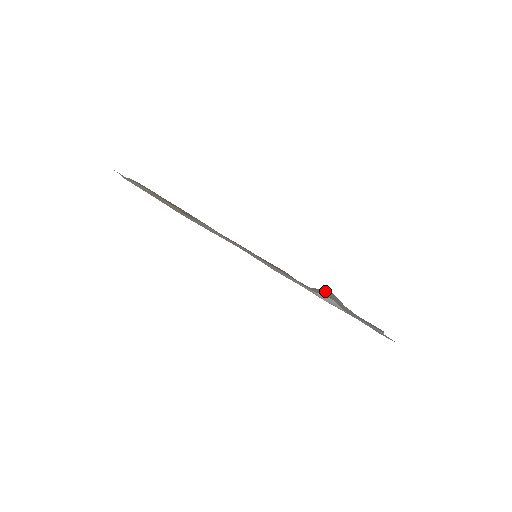
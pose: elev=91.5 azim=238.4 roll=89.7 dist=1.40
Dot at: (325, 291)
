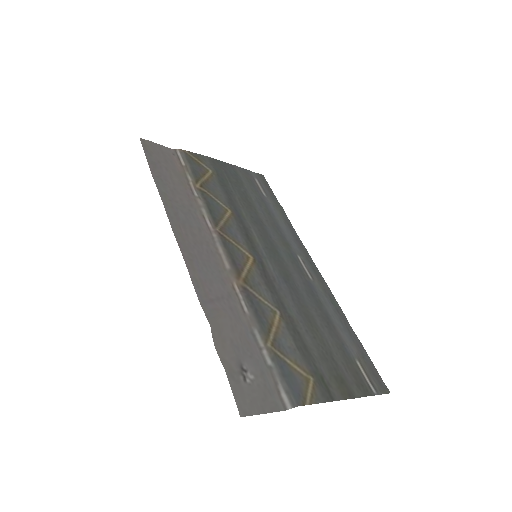
Dot at: (215, 312)
